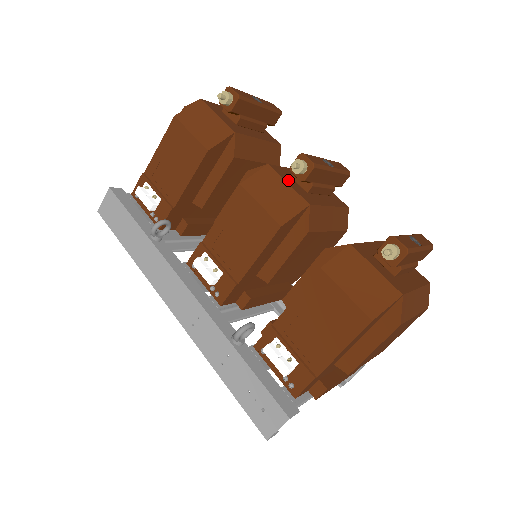
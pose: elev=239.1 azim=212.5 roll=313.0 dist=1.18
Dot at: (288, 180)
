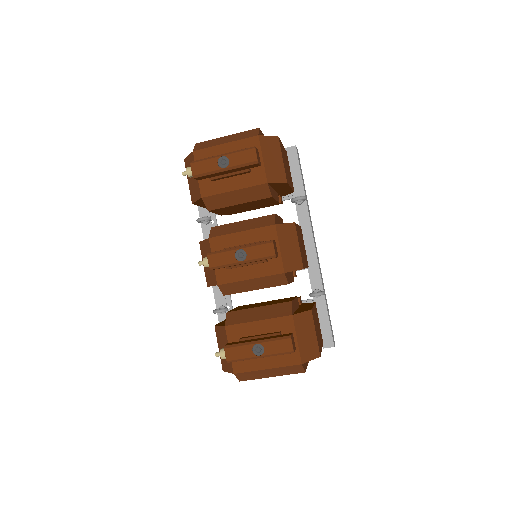
Dot at: occluded
